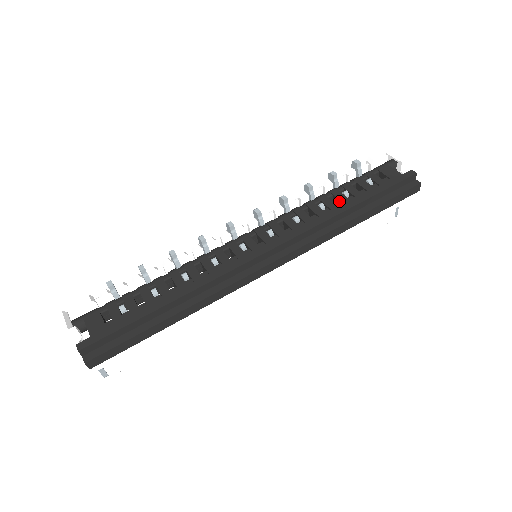
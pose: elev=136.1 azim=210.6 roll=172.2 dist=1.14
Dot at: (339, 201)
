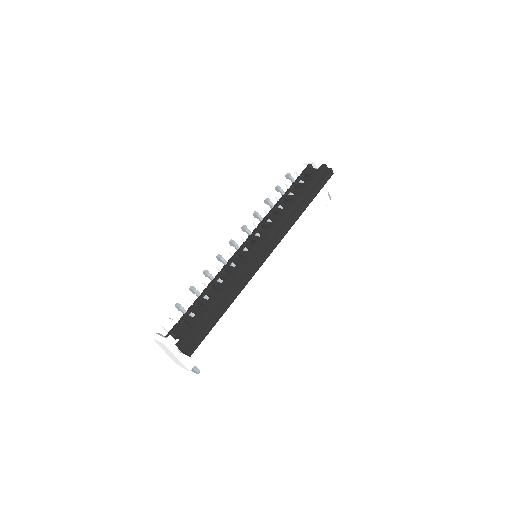
Dot at: (289, 200)
